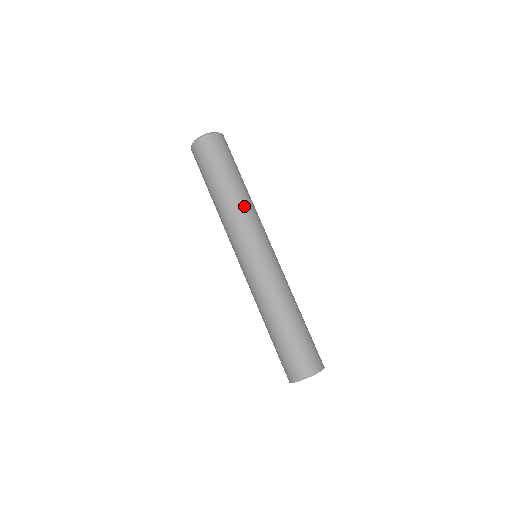
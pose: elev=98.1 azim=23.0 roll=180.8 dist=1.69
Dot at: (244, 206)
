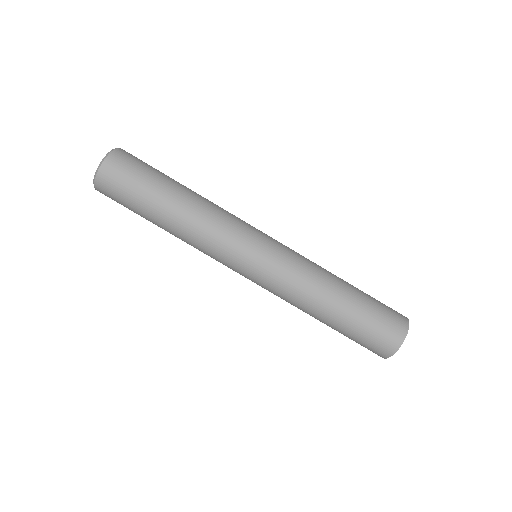
Dot at: (197, 229)
